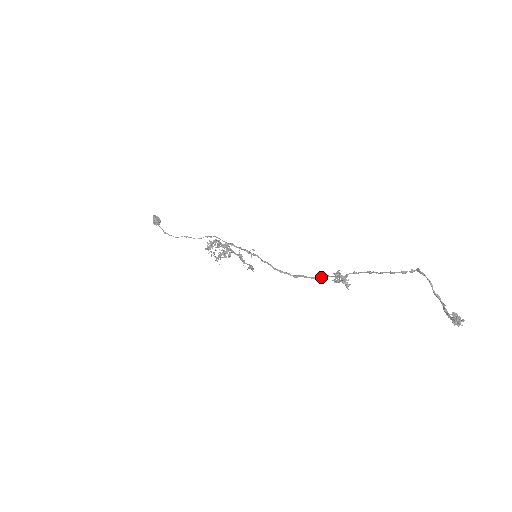
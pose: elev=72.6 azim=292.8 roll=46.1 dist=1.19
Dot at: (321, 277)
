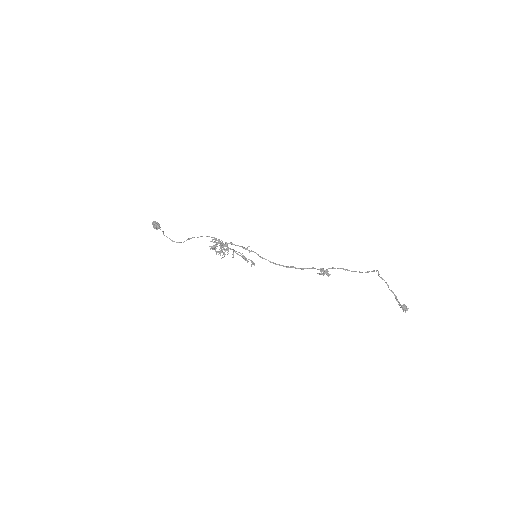
Dot at: occluded
